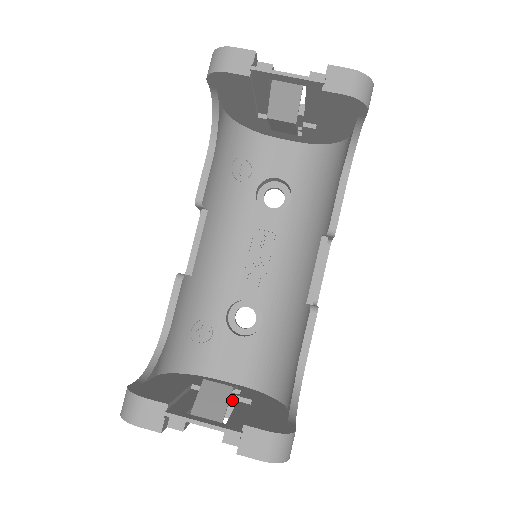
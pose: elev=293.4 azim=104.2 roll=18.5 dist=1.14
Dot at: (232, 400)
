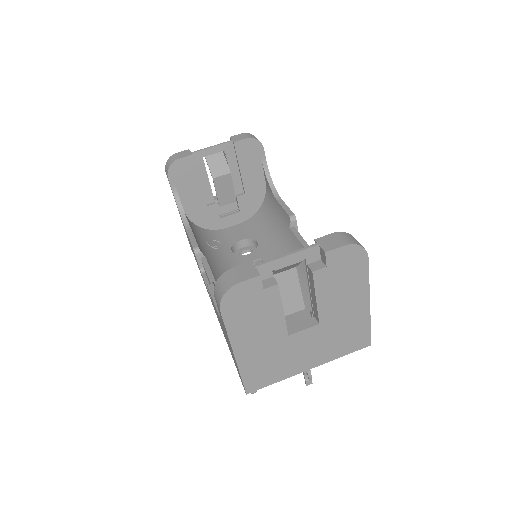
Dot at: occluded
